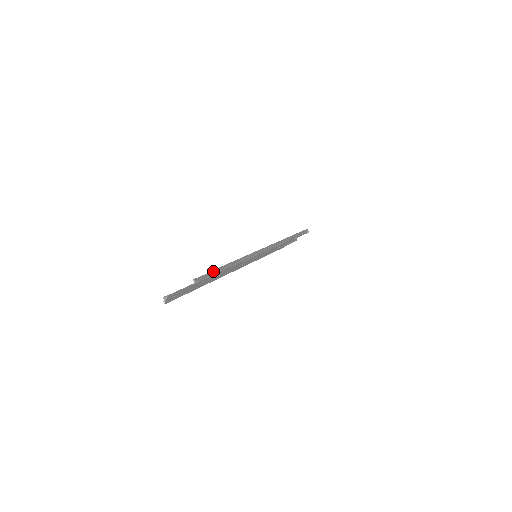
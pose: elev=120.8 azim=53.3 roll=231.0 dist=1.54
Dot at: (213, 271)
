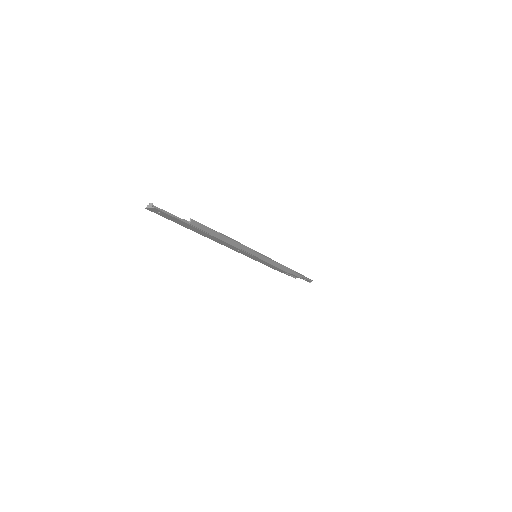
Dot at: (213, 230)
